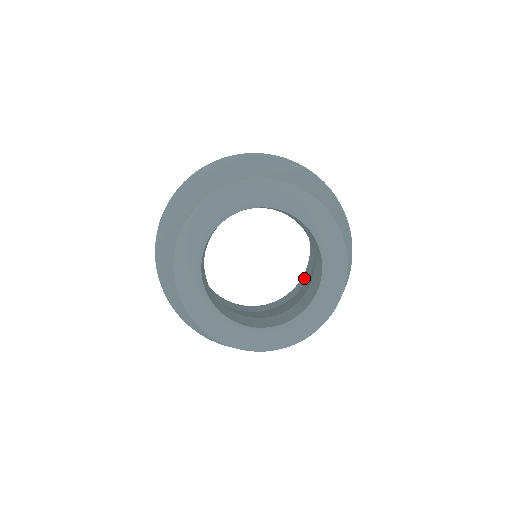
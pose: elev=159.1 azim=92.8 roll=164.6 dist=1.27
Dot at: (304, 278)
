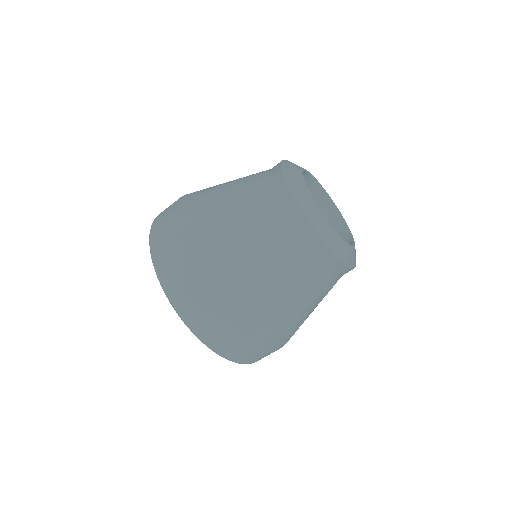
Dot at: occluded
